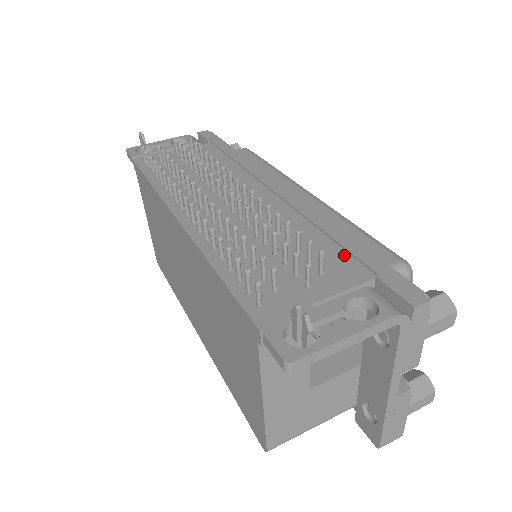
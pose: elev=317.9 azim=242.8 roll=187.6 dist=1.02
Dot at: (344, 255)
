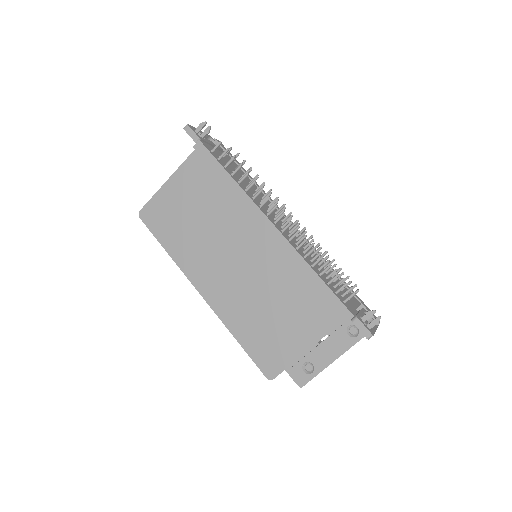
Dot at: occluded
